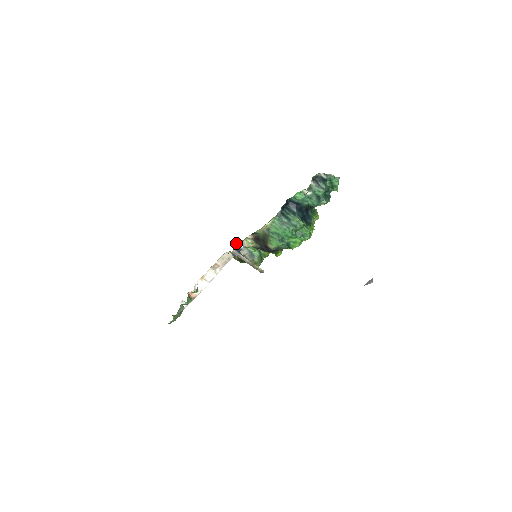
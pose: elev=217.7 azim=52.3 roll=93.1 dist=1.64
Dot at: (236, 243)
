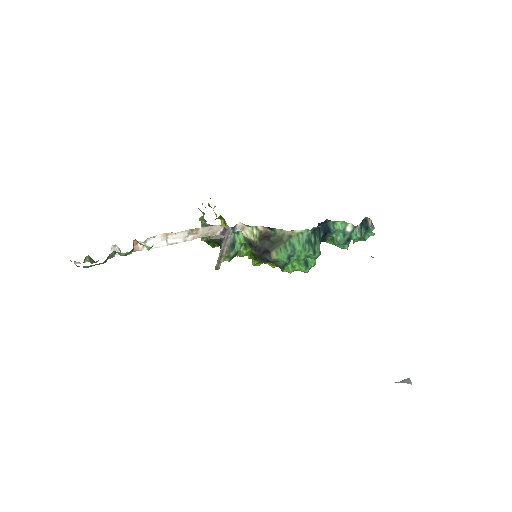
Dot at: (239, 222)
